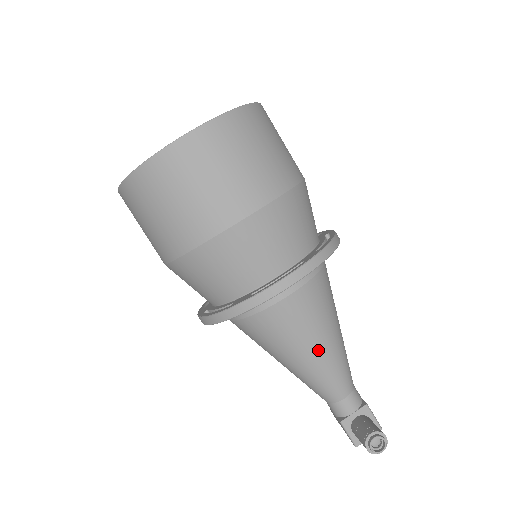
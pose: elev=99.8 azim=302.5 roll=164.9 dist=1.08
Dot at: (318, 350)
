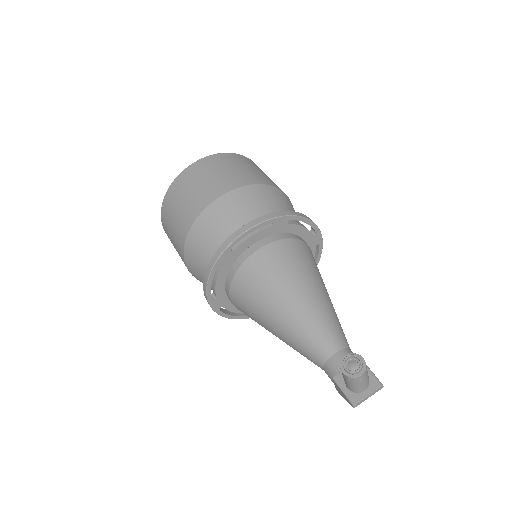
Dot at: (295, 298)
